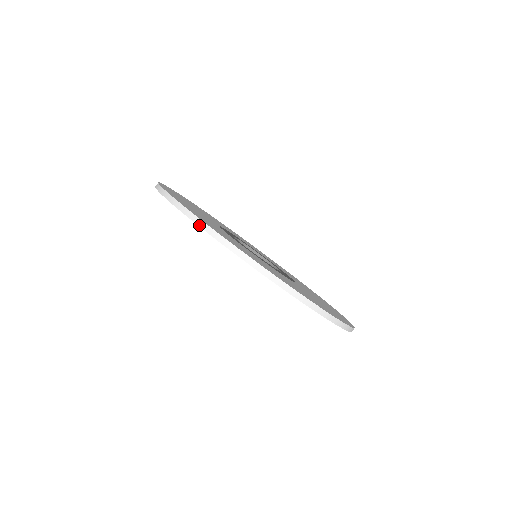
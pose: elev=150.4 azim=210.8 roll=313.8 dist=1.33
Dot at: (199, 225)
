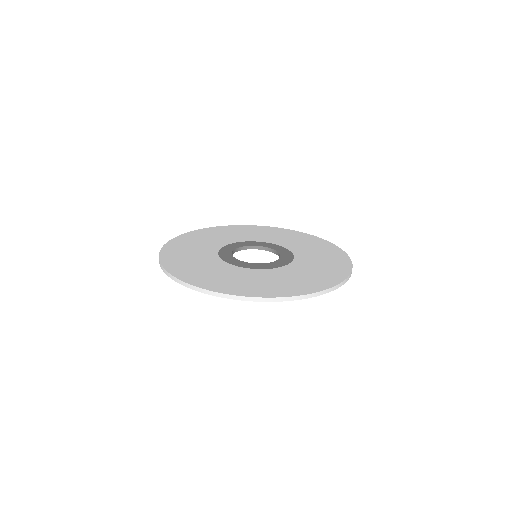
Dot at: (277, 301)
